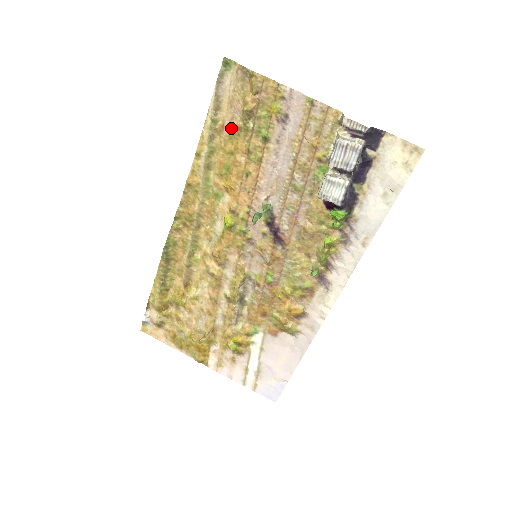
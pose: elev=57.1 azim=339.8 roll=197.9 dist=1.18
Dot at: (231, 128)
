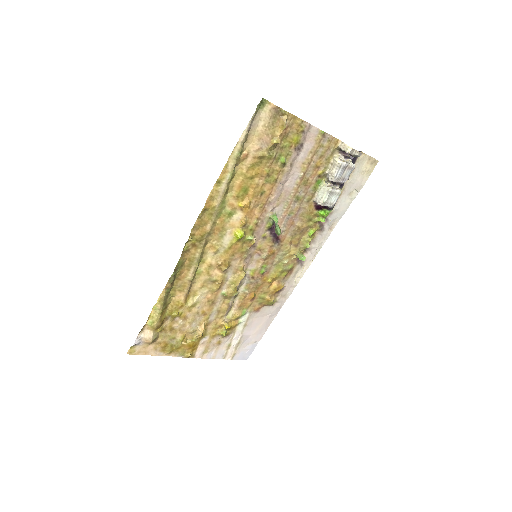
Dot at: (256, 157)
